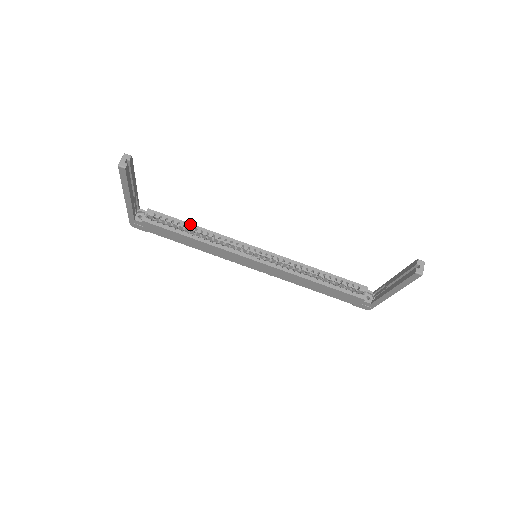
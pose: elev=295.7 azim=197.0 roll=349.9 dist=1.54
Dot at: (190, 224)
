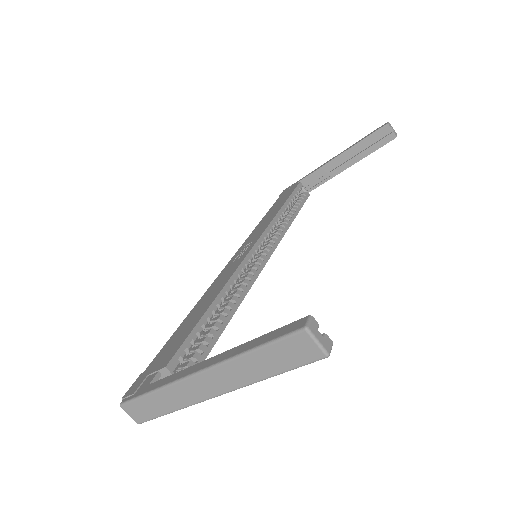
Dot at: (209, 310)
